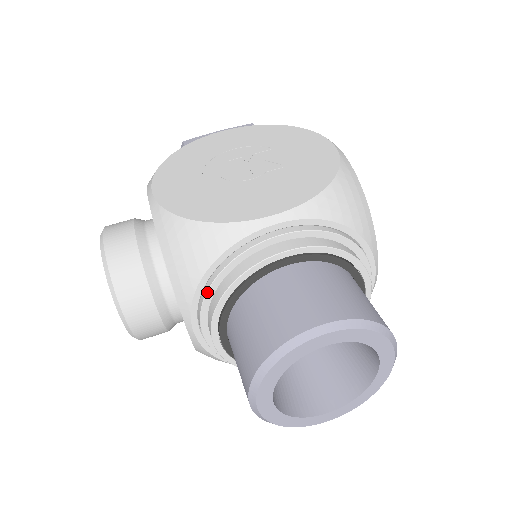
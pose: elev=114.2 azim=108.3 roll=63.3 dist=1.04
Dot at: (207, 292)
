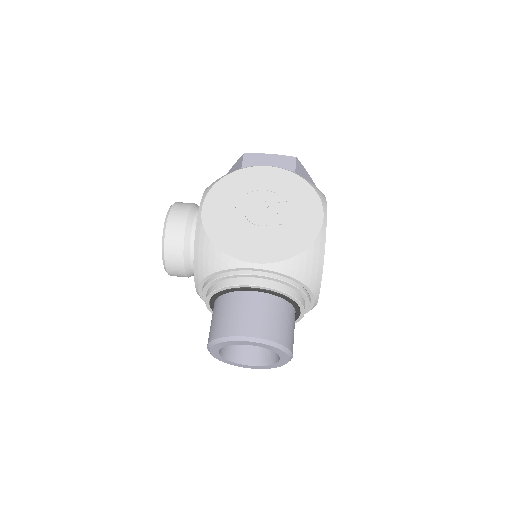
Dot at: (209, 283)
